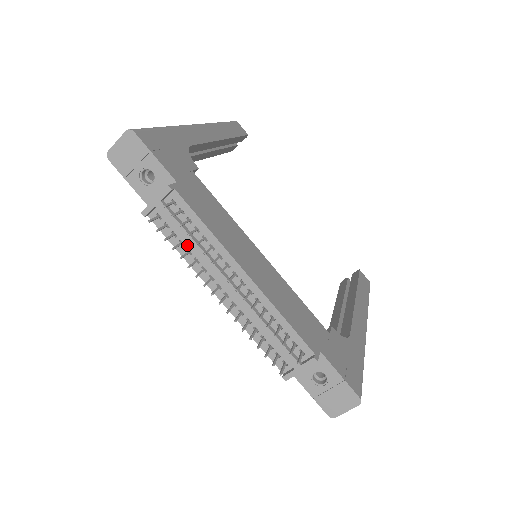
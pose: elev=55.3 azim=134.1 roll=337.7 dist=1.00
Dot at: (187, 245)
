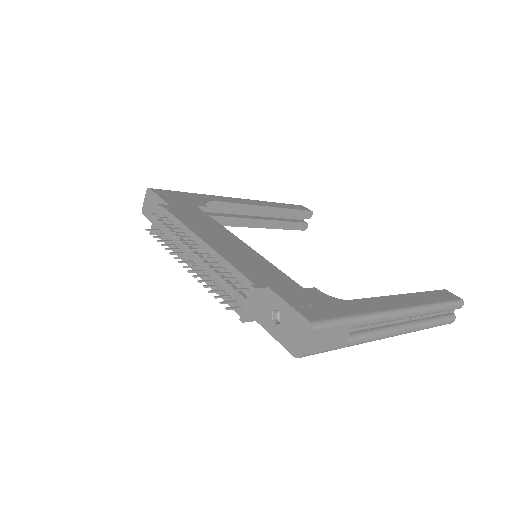
Dot at: (174, 241)
